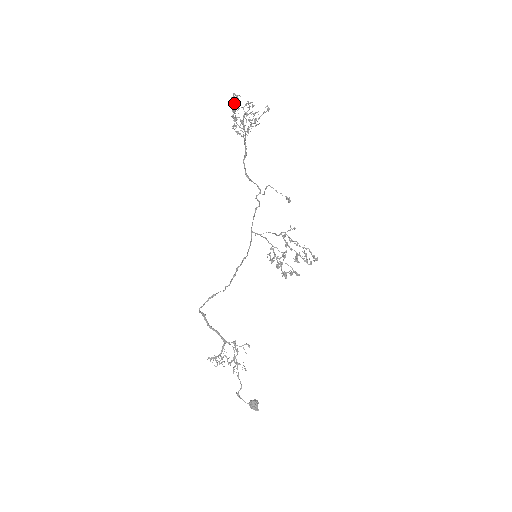
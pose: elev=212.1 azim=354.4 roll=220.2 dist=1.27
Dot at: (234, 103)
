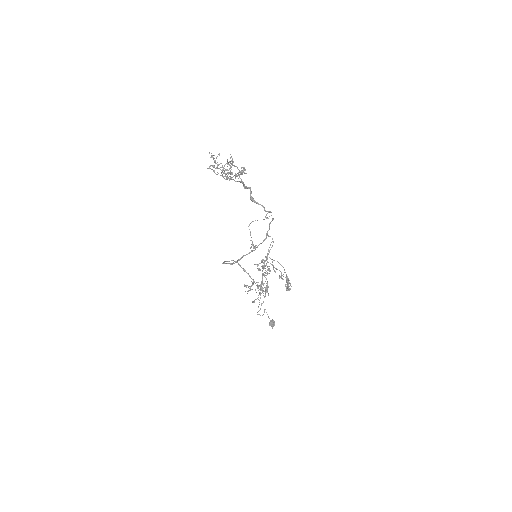
Dot at: (213, 158)
